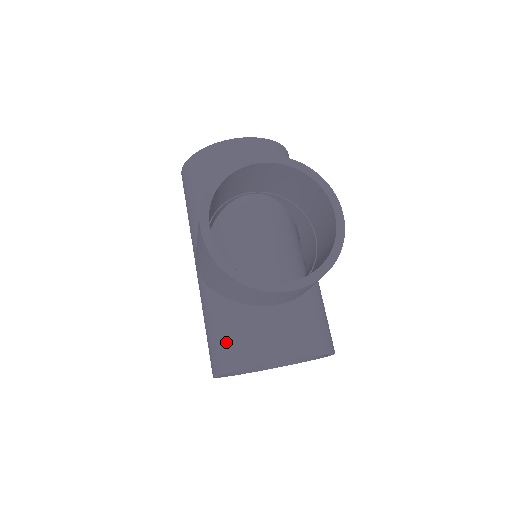
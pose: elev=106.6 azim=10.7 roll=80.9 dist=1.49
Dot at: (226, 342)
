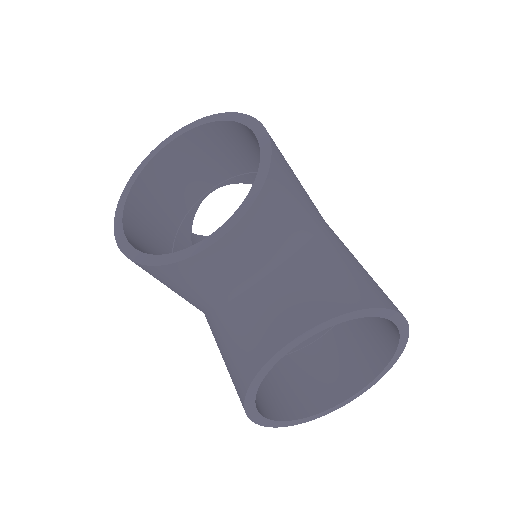
Dot at: (229, 363)
